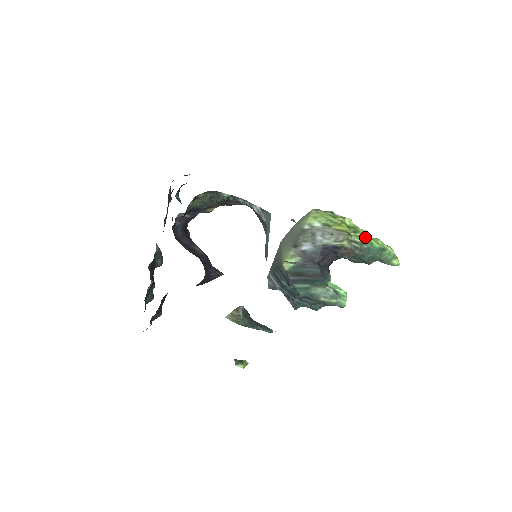
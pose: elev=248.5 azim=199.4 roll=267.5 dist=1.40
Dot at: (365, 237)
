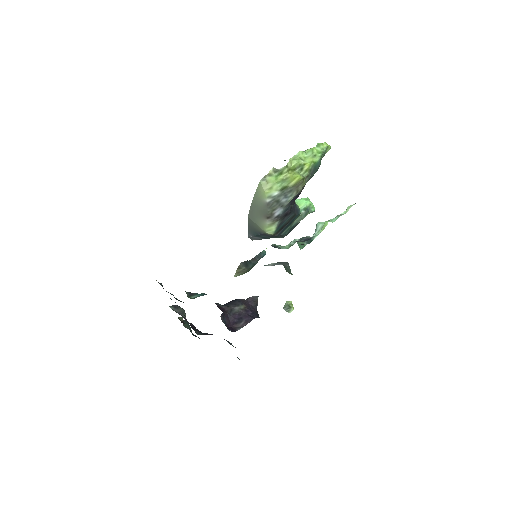
Dot at: (309, 165)
